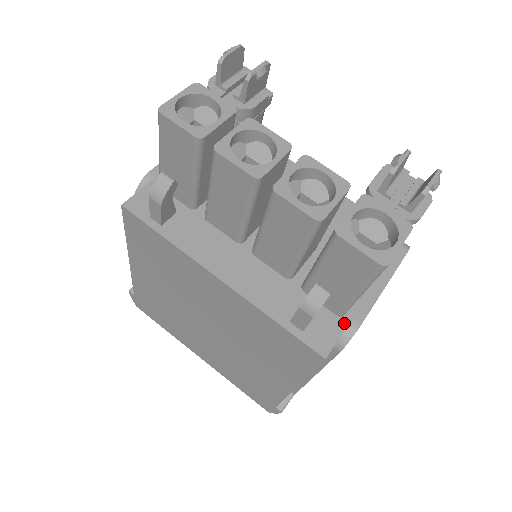
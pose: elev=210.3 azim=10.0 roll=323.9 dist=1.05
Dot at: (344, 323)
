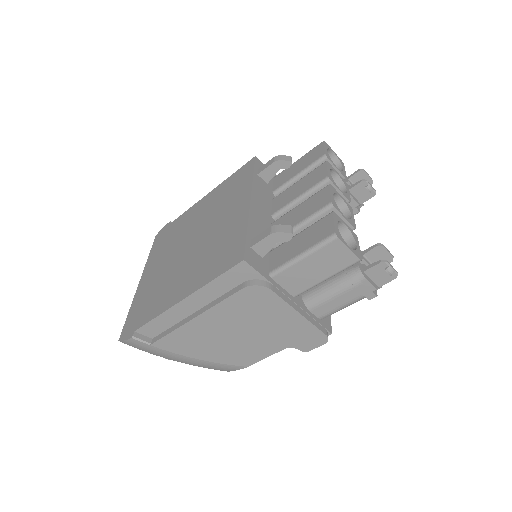
Dot at: (267, 277)
